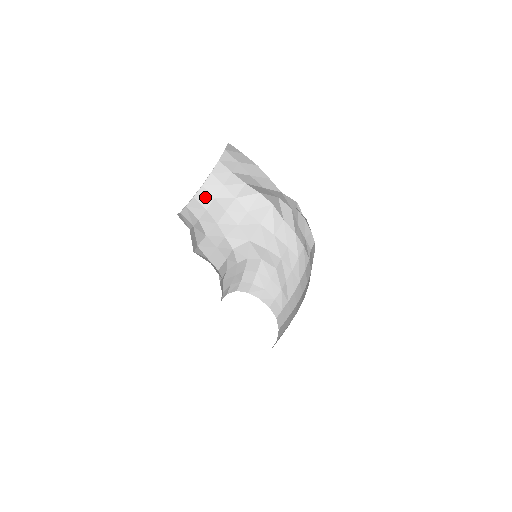
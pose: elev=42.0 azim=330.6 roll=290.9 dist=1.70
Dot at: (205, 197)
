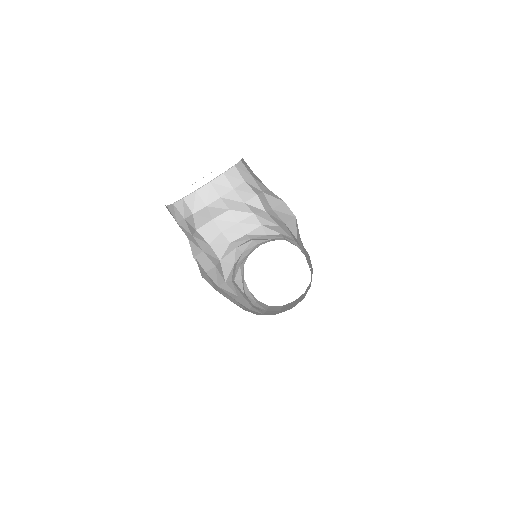
Dot at: (235, 177)
